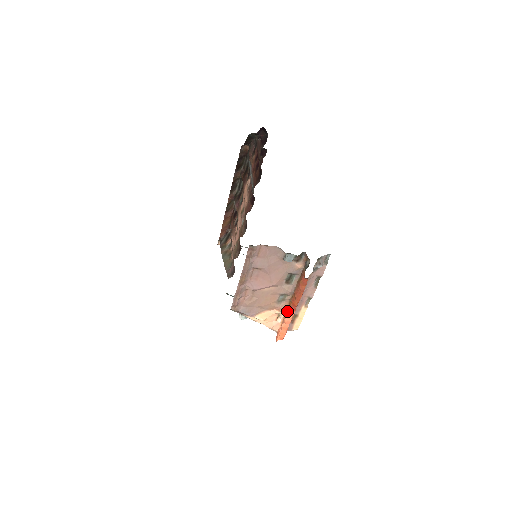
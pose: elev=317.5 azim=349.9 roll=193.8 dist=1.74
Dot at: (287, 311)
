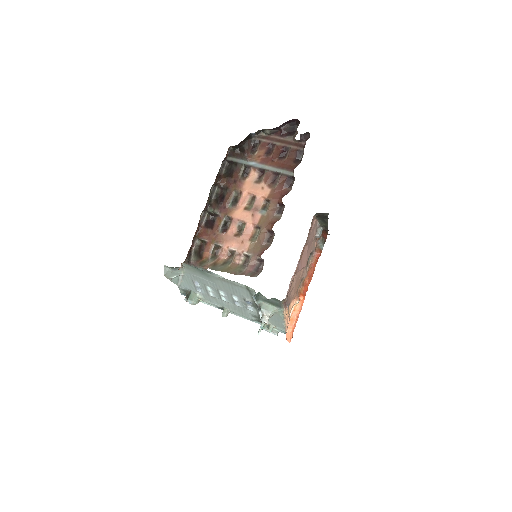
Dot at: (300, 299)
